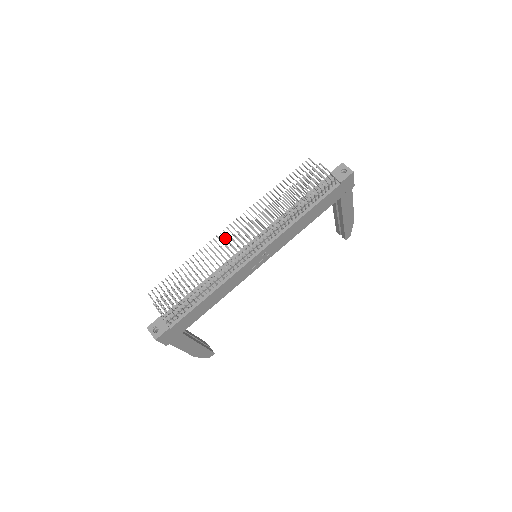
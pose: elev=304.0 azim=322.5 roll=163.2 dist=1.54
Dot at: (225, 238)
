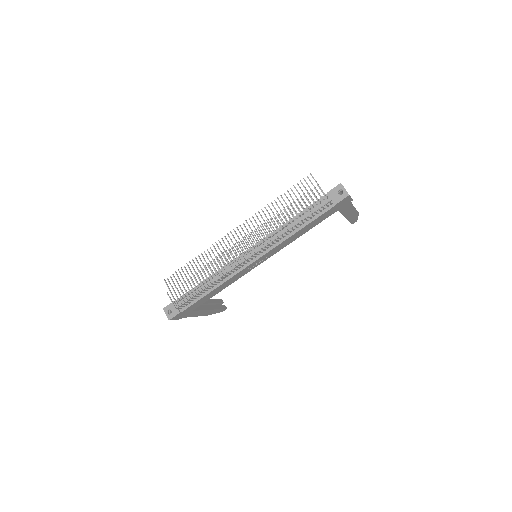
Dot at: (228, 242)
